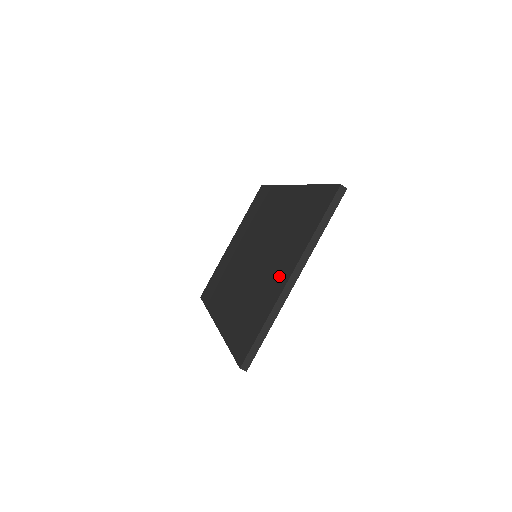
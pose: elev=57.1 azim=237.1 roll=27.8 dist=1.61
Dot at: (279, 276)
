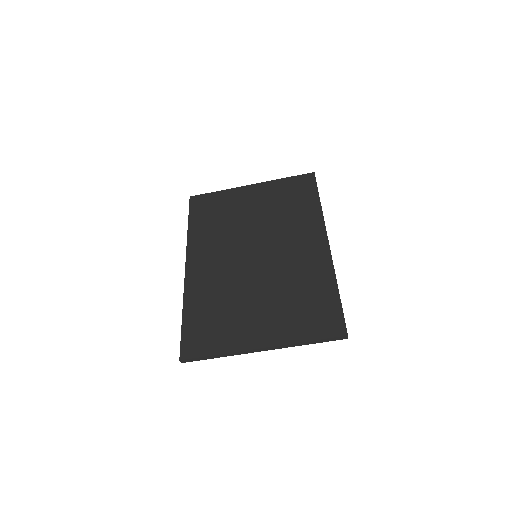
Dot at: (256, 330)
